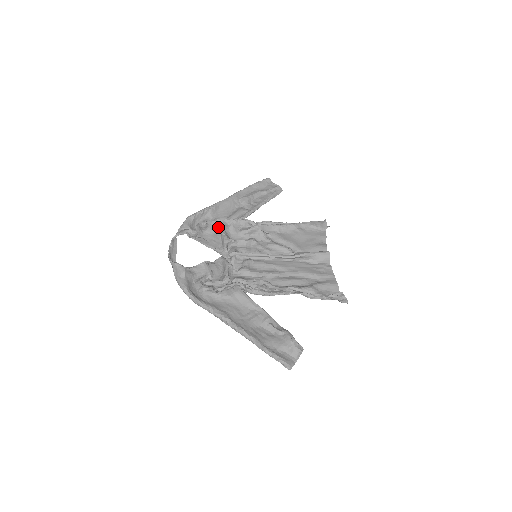
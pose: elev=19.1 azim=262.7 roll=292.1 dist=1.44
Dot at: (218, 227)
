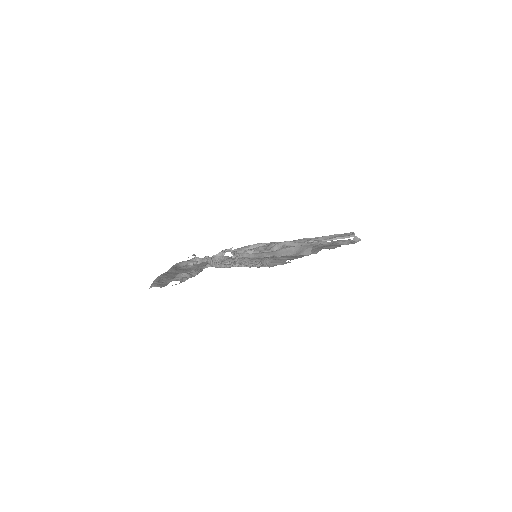
Dot at: occluded
